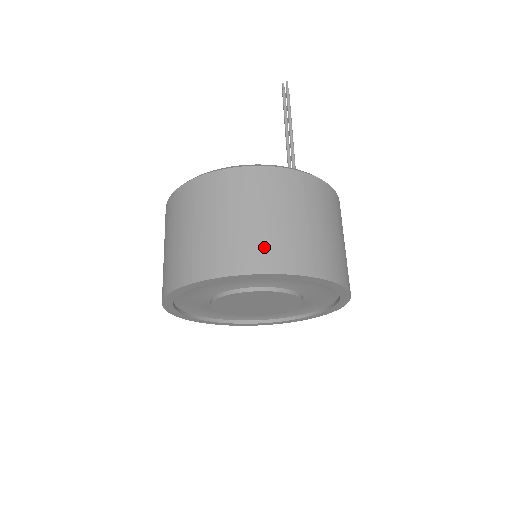
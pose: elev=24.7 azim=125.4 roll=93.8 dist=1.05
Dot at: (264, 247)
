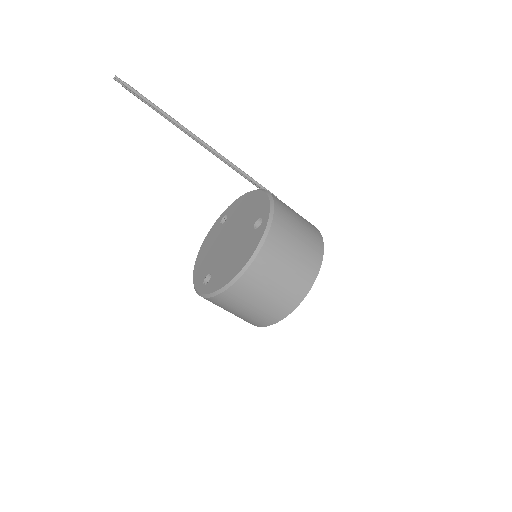
Dot at: (266, 316)
